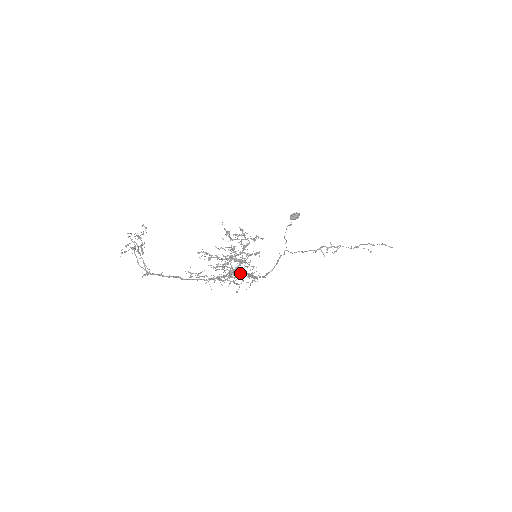
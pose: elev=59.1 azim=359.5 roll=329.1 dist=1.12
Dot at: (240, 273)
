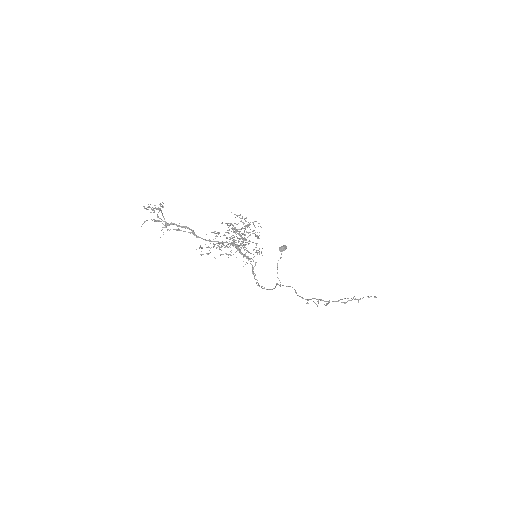
Dot at: (245, 255)
